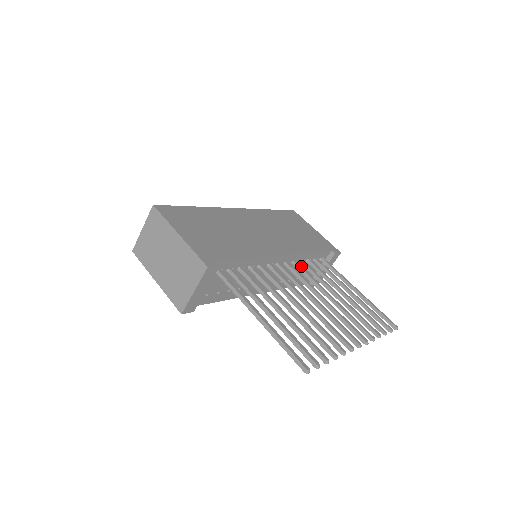
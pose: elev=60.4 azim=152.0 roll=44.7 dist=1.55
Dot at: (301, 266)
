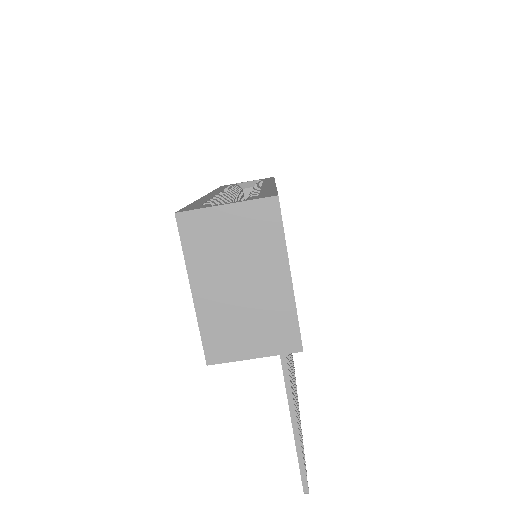
Dot at: occluded
